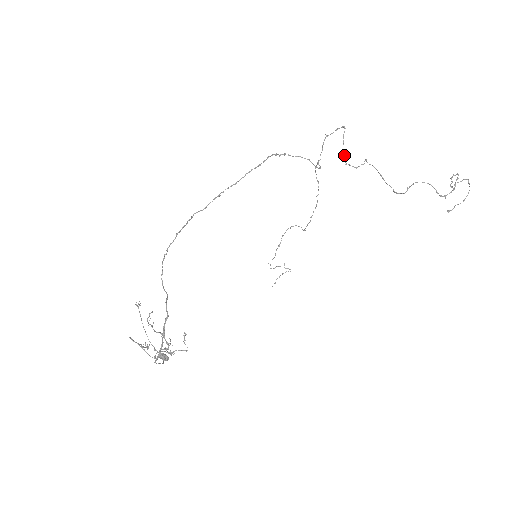
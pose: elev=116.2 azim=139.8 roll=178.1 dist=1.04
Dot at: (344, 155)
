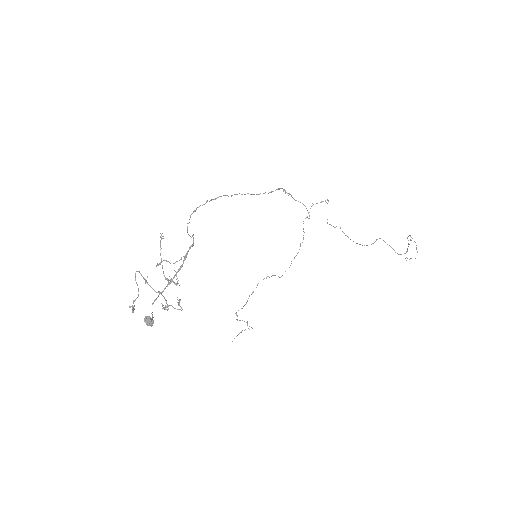
Dot at: occluded
